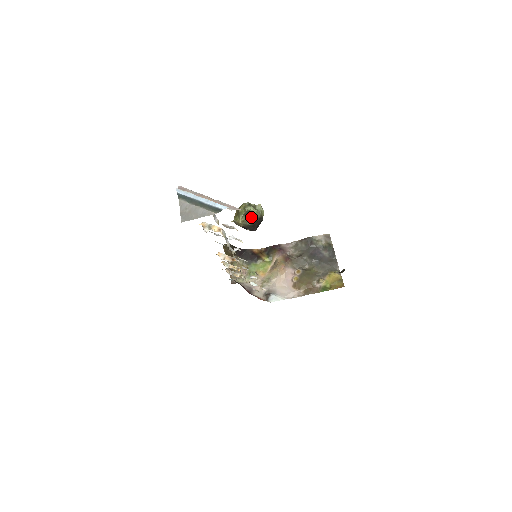
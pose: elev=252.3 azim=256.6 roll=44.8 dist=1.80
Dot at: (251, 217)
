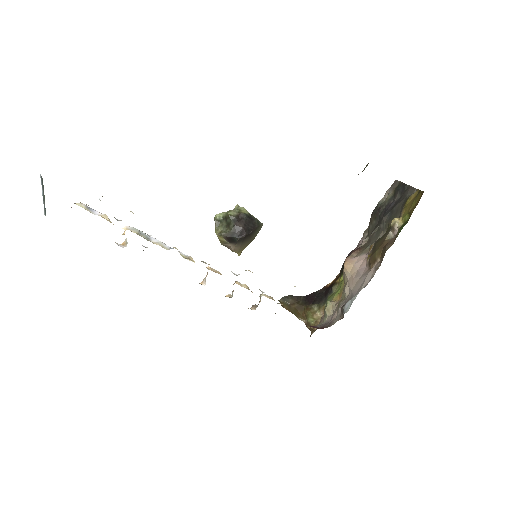
Dot at: (226, 222)
